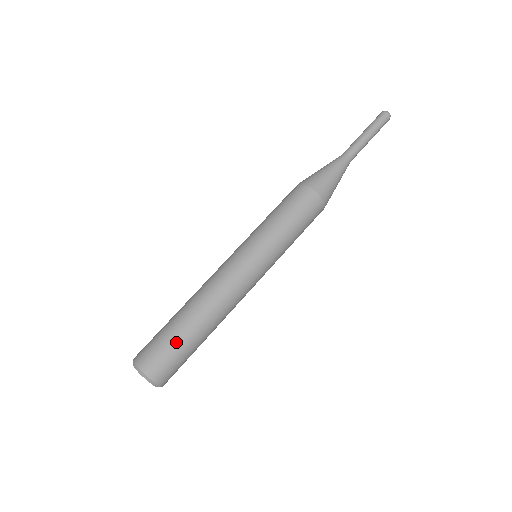
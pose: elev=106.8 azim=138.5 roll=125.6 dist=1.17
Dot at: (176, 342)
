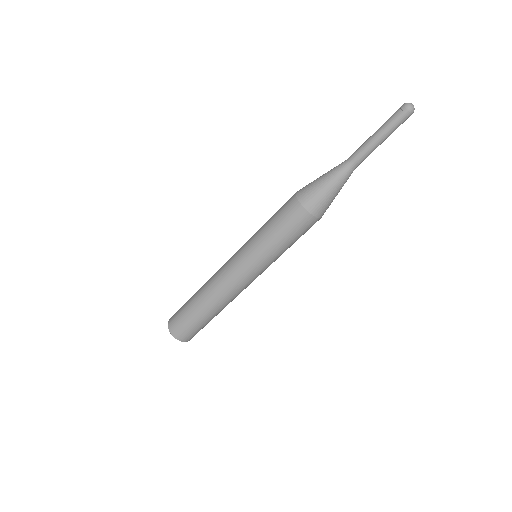
Dot at: occluded
